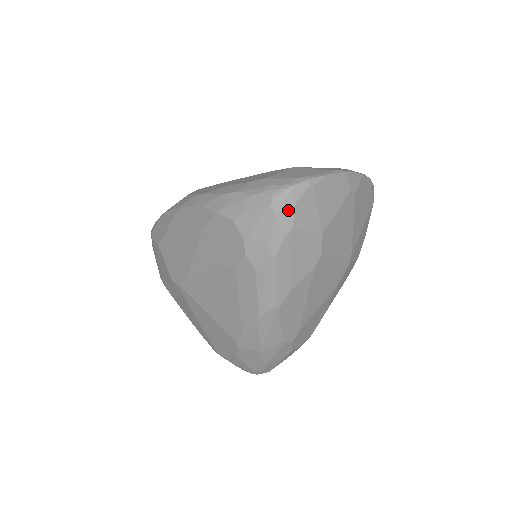
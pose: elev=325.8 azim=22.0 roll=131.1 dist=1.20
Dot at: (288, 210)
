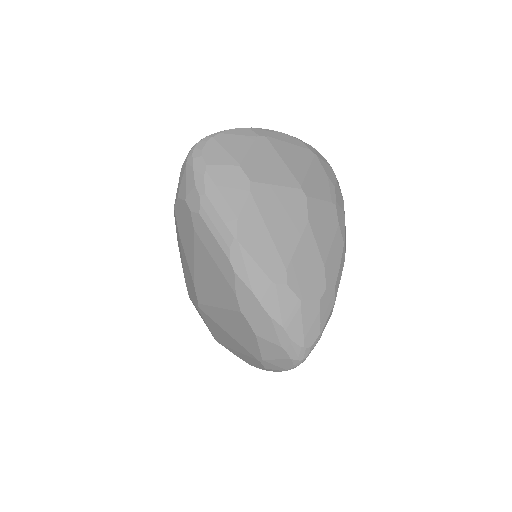
Dot at: (198, 157)
